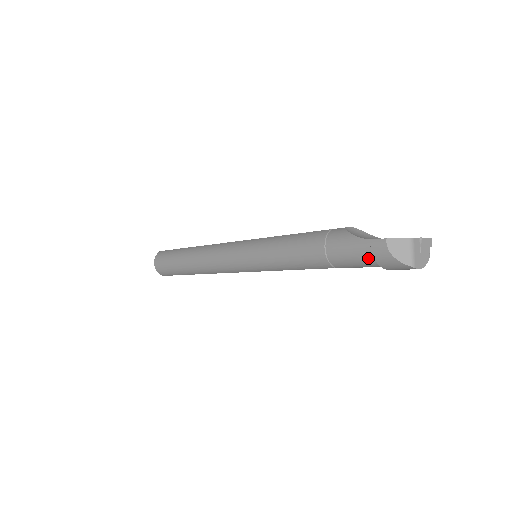
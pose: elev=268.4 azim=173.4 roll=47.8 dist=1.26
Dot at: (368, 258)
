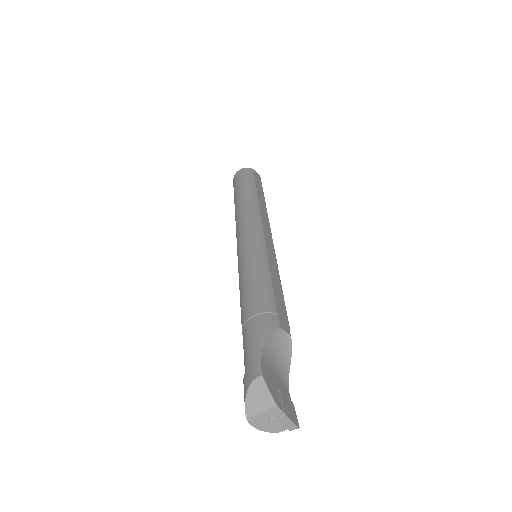
Dot at: (246, 365)
